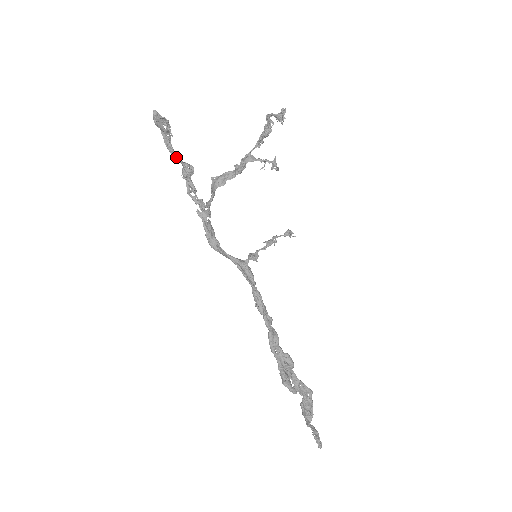
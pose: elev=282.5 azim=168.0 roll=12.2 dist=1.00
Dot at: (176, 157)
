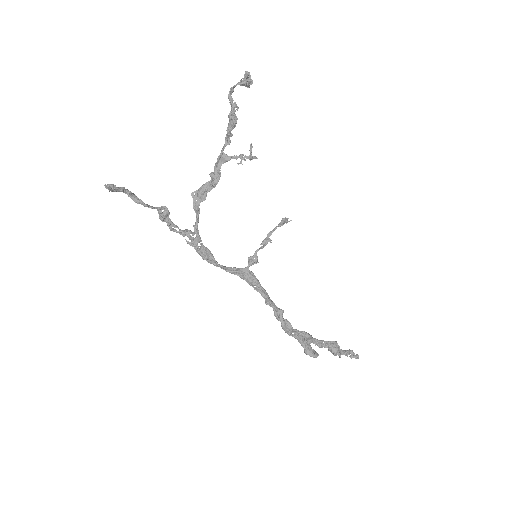
Dot at: (147, 205)
